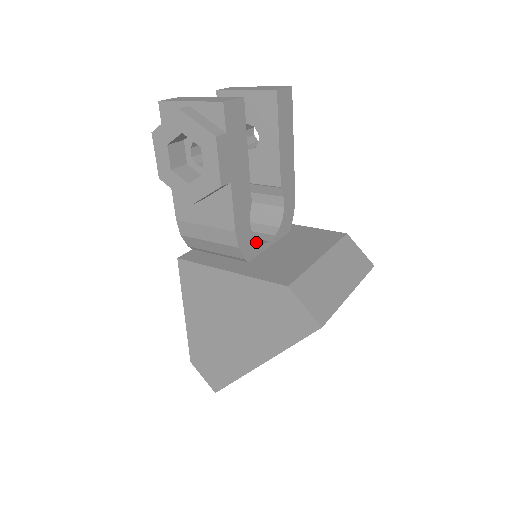
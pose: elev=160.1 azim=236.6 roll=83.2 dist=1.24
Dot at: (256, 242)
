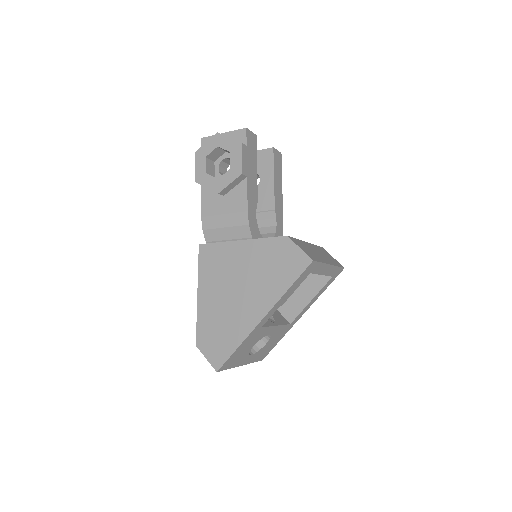
Dot at: (259, 233)
